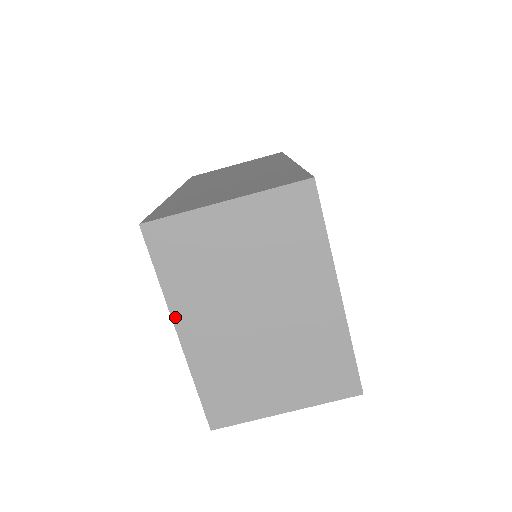
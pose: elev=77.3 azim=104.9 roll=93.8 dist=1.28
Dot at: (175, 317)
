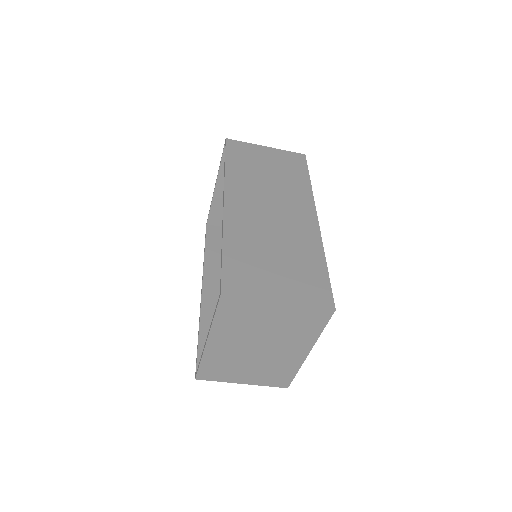
Dot at: (211, 335)
